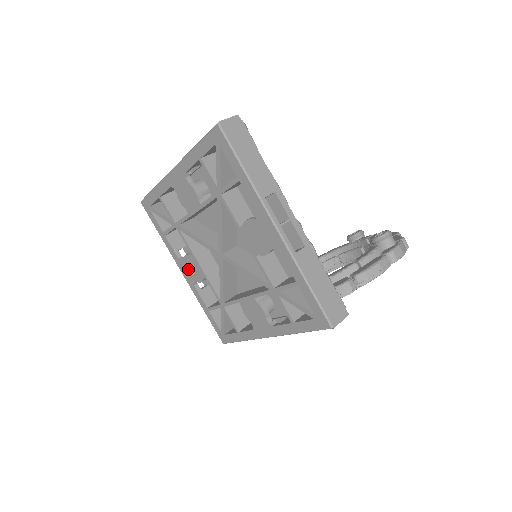
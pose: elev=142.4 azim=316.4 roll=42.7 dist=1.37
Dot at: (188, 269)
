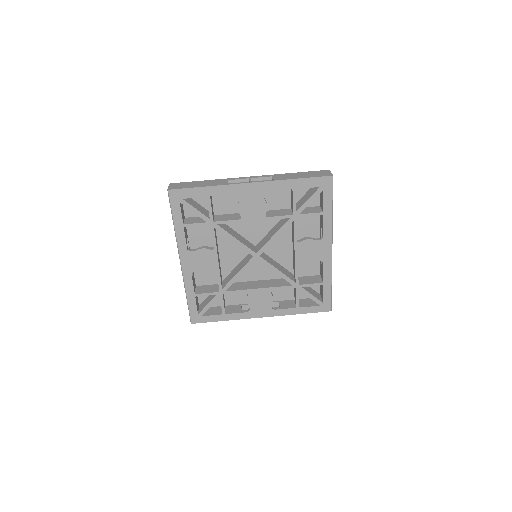
Dot at: (196, 260)
